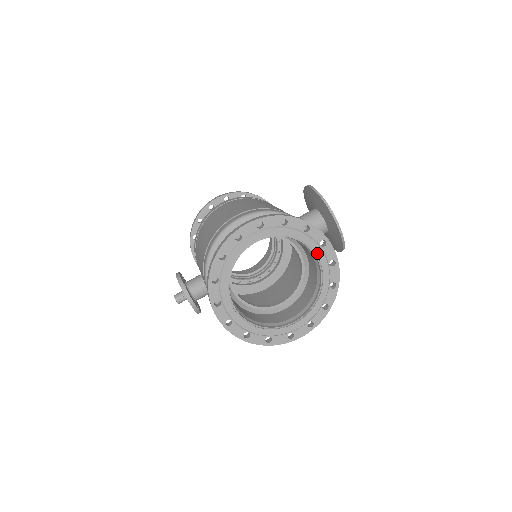
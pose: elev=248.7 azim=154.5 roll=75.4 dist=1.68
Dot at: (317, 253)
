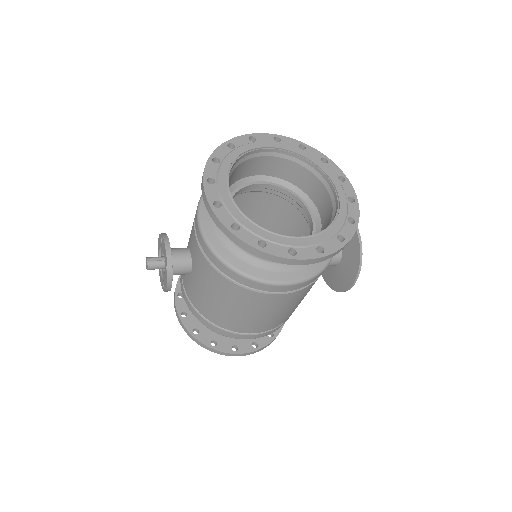
Dot at: (334, 183)
